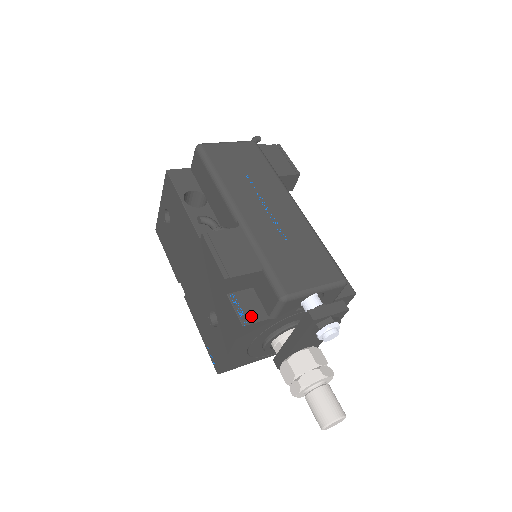
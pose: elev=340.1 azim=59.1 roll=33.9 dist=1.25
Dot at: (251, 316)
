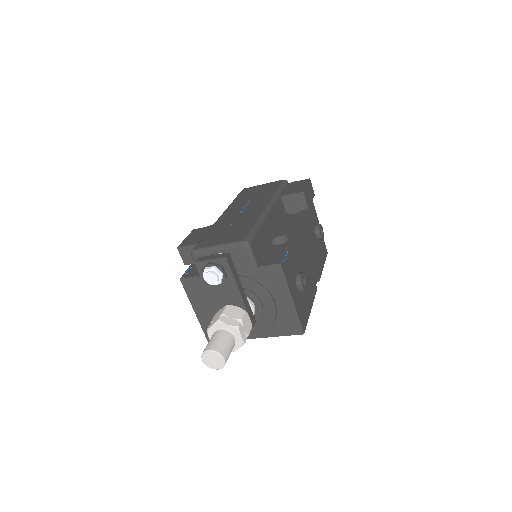
Dot at: (190, 274)
